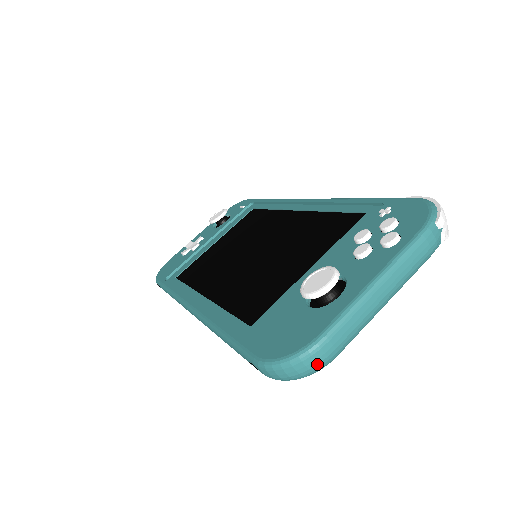
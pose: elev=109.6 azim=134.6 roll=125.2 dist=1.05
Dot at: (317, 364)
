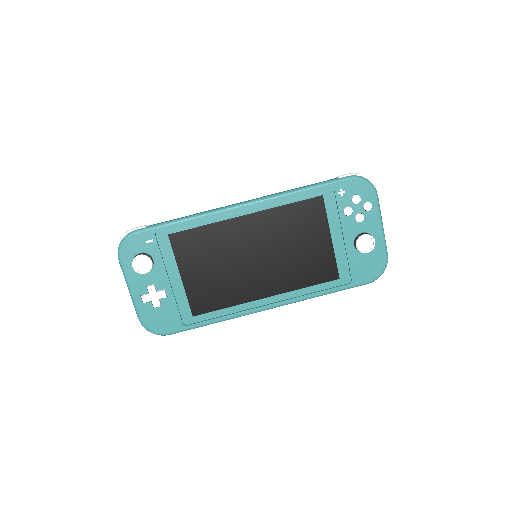
Dot at: occluded
